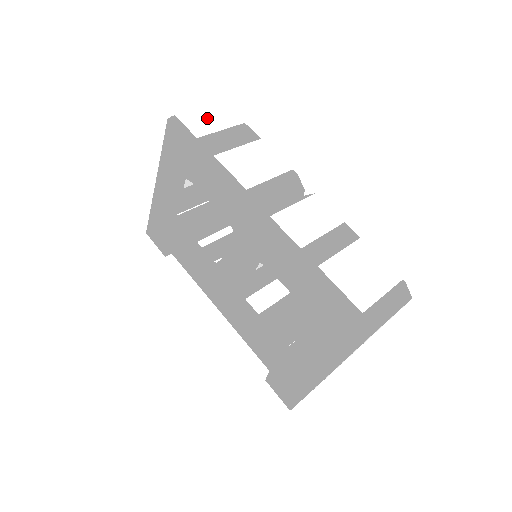
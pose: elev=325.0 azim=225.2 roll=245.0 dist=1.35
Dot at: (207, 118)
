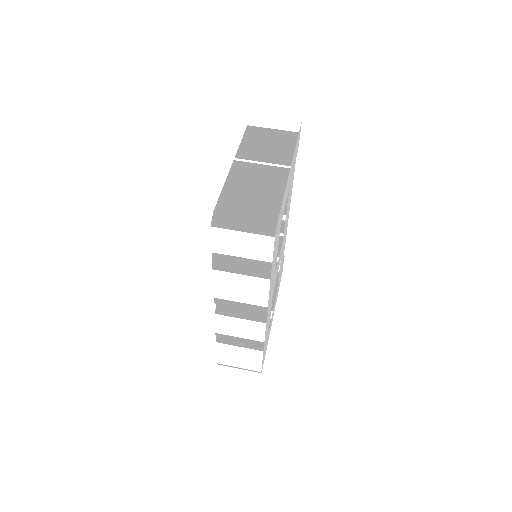
Dot at: (239, 243)
